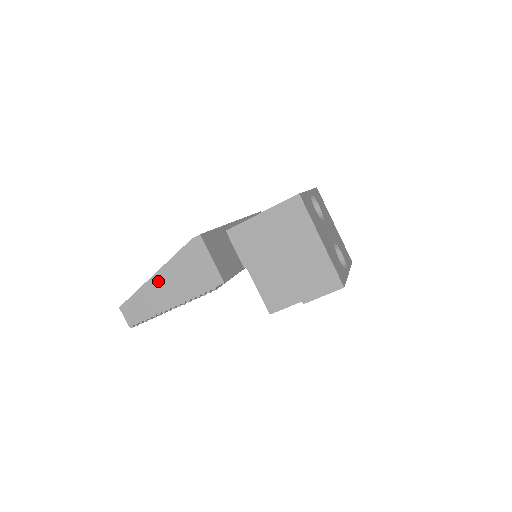
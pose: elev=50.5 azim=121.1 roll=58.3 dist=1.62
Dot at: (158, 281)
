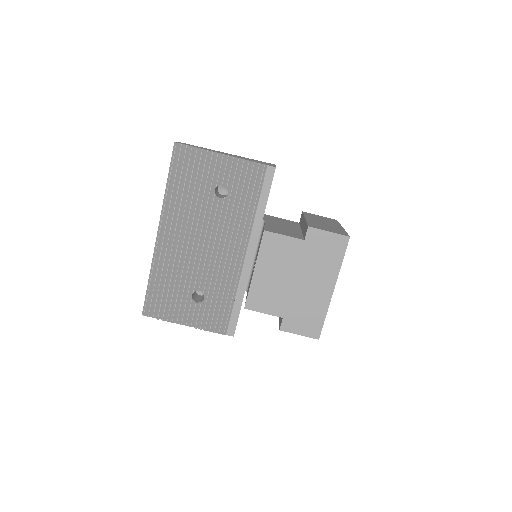
Dot at: (225, 153)
